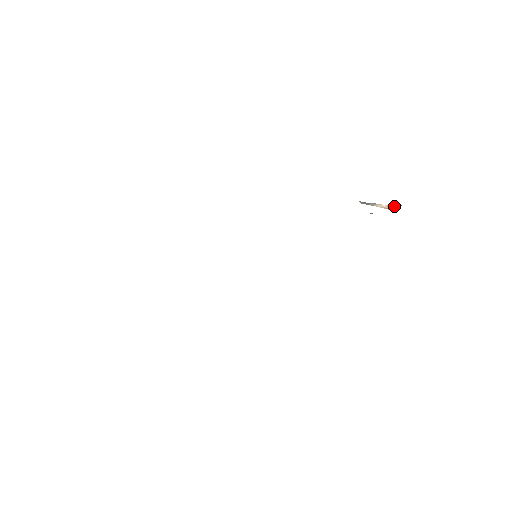
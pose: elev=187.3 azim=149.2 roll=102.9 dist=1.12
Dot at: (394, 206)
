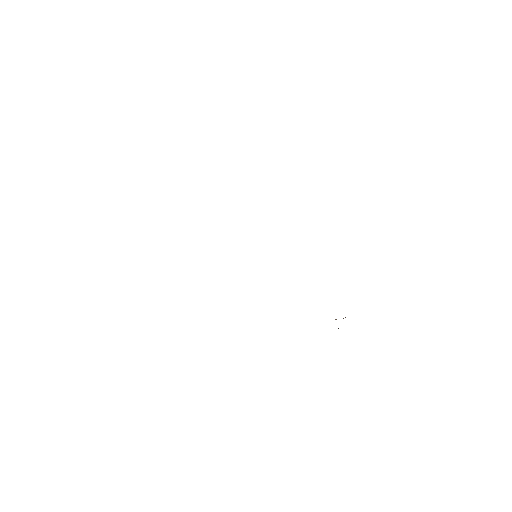
Dot at: occluded
